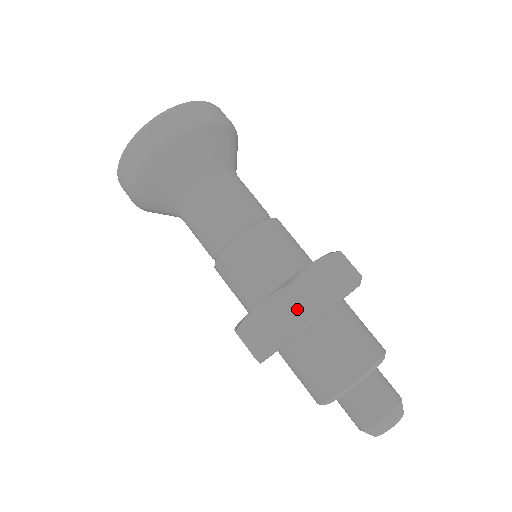
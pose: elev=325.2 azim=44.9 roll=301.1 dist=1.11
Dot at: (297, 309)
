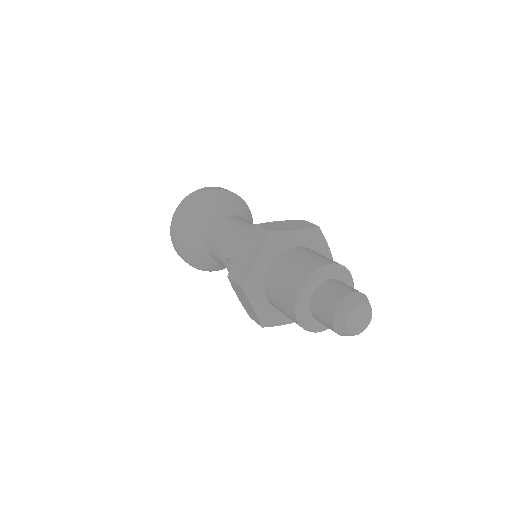
Dot at: (261, 236)
